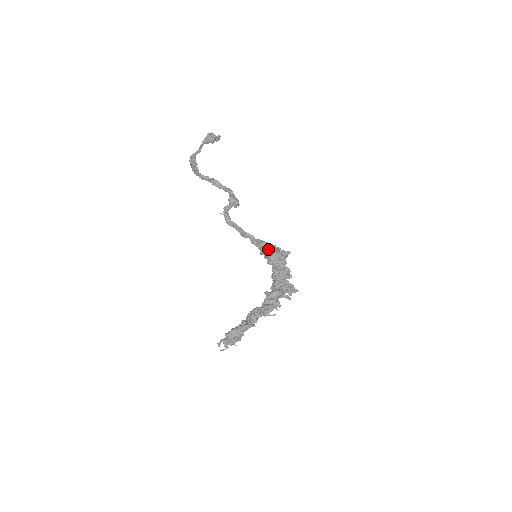
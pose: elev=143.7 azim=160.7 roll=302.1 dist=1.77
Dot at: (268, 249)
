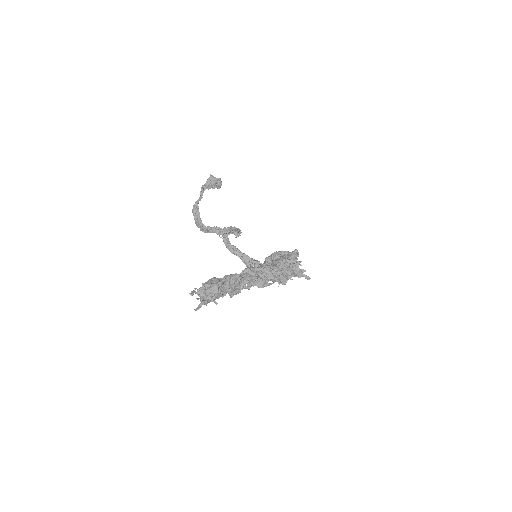
Dot at: occluded
